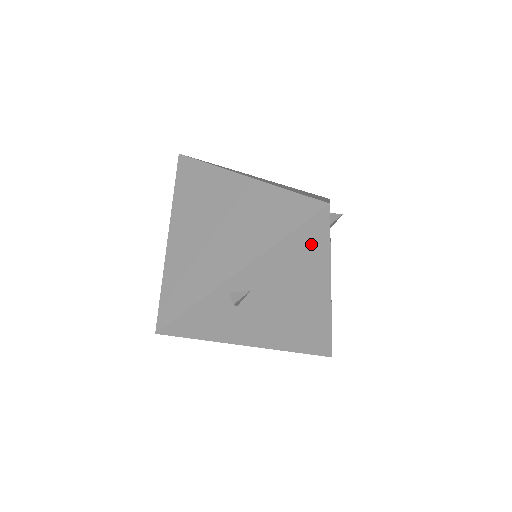
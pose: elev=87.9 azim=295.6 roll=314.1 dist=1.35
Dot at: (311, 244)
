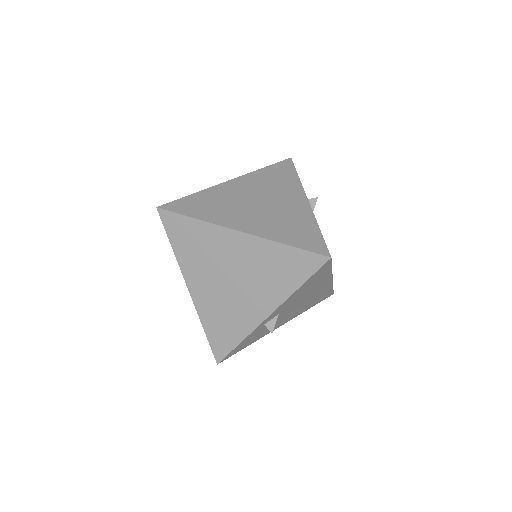
Dot at: (318, 276)
